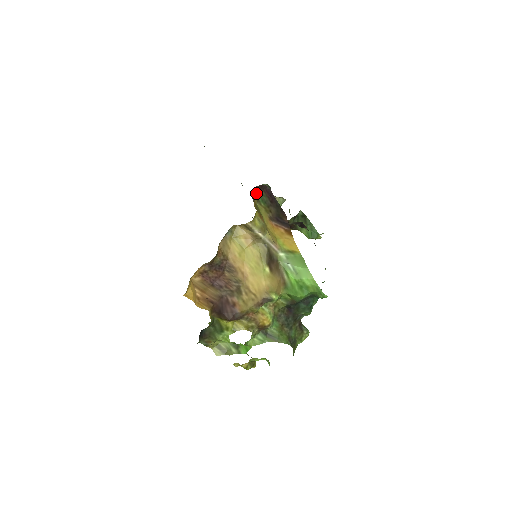
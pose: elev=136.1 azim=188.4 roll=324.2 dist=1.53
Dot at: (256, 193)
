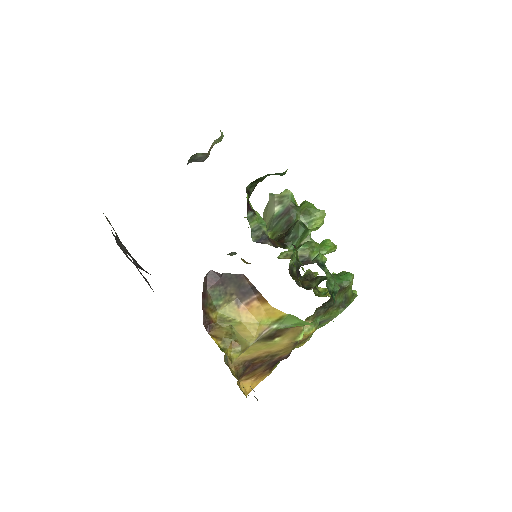
Dot at: (208, 318)
